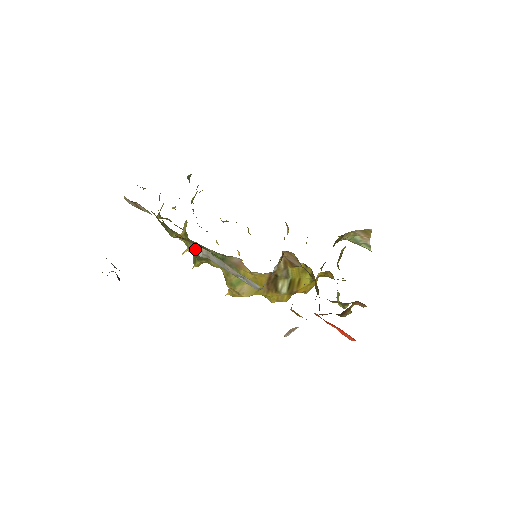
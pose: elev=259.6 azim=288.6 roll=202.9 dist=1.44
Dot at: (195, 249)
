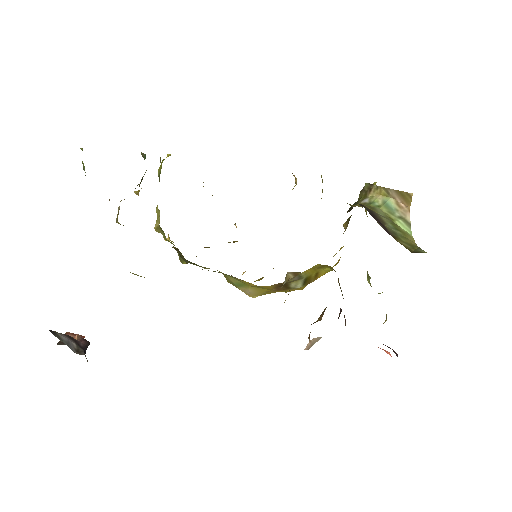
Dot at: occluded
